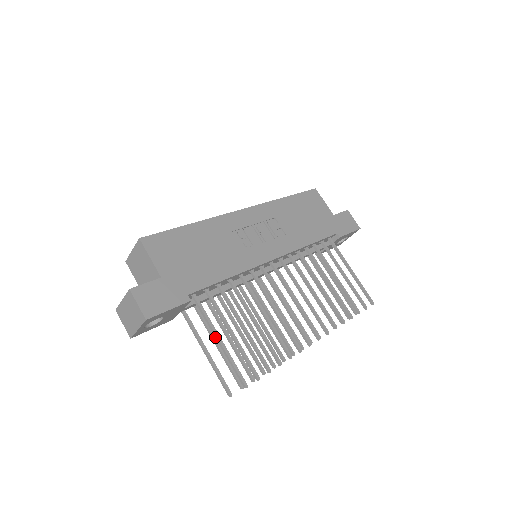
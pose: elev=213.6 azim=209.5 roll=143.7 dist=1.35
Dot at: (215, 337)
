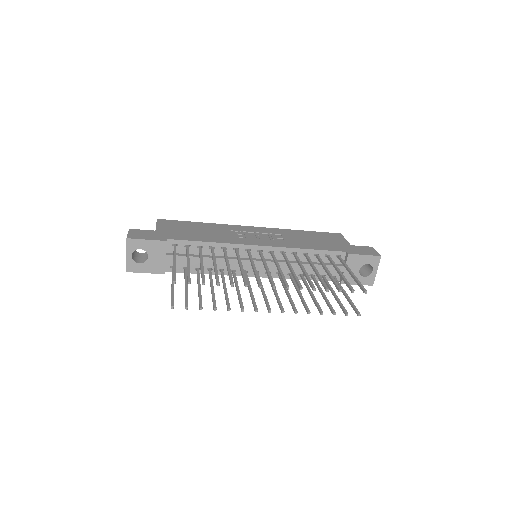
Dot at: (173, 261)
